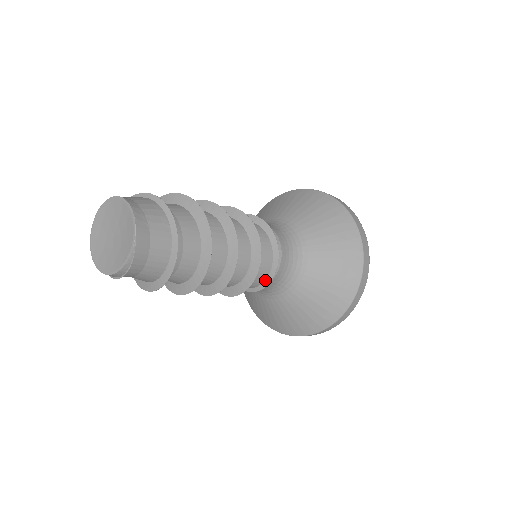
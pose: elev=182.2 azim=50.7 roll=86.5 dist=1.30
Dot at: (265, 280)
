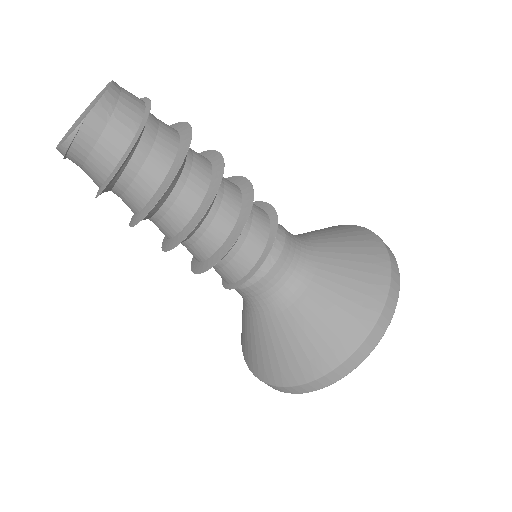
Dot at: (238, 281)
